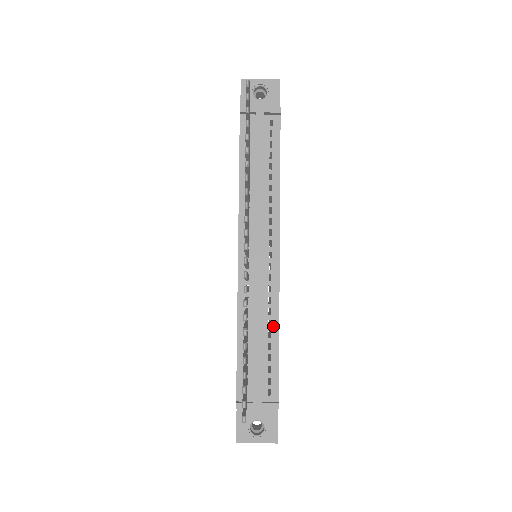
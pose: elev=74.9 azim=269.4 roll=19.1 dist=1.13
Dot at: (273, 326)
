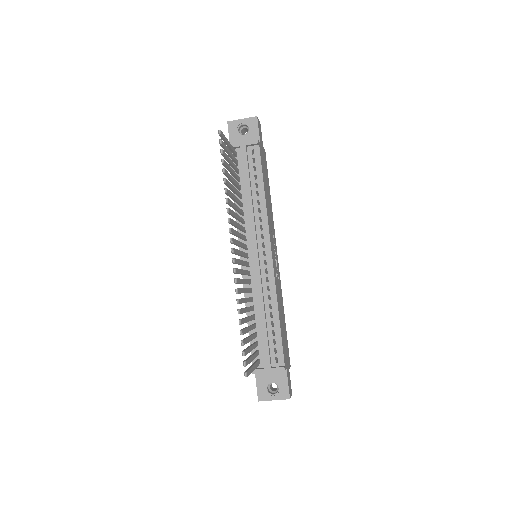
Dot at: (273, 308)
